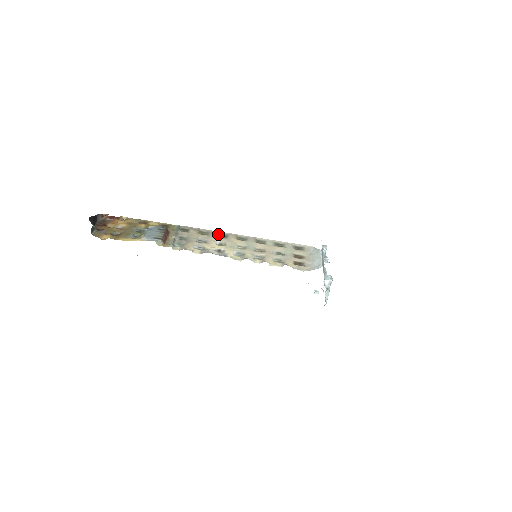
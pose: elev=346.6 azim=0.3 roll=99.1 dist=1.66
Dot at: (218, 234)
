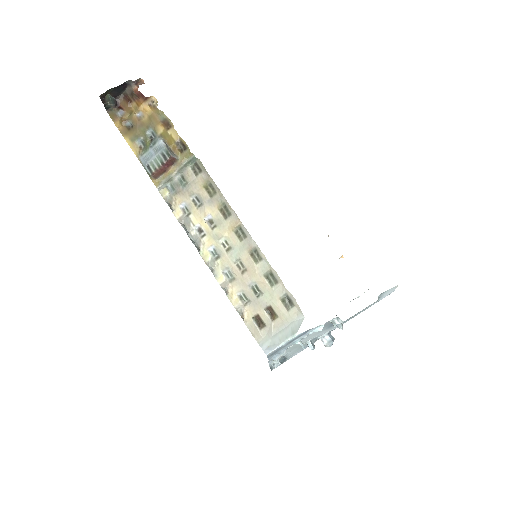
Dot at: (224, 204)
